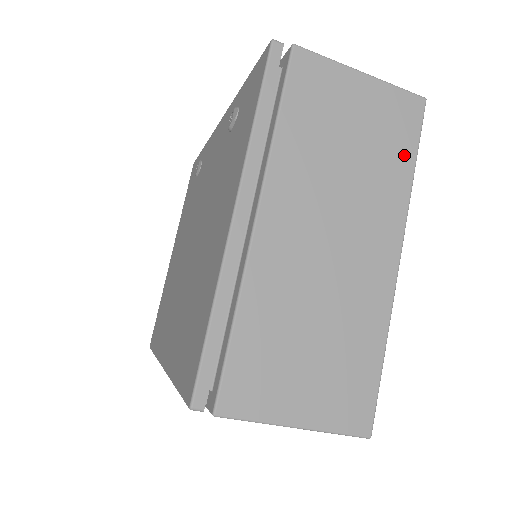
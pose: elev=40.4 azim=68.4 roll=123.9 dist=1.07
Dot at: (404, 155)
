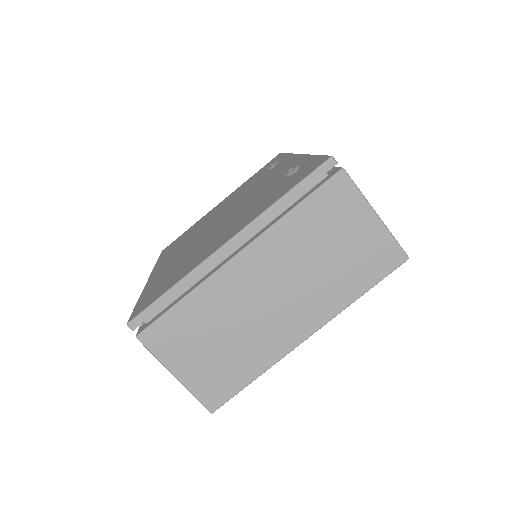
Dot at: (362, 282)
